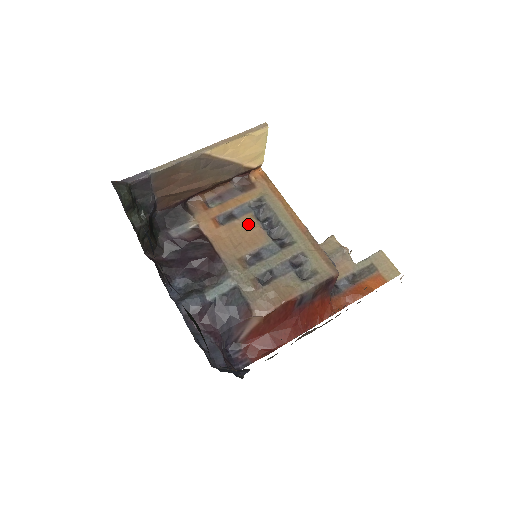
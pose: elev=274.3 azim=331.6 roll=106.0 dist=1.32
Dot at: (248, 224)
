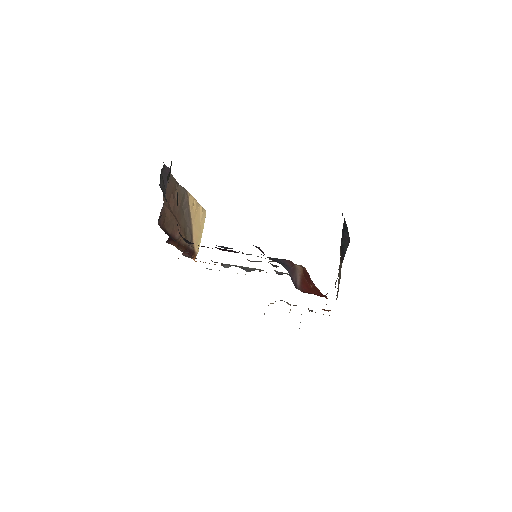
Dot at: occluded
